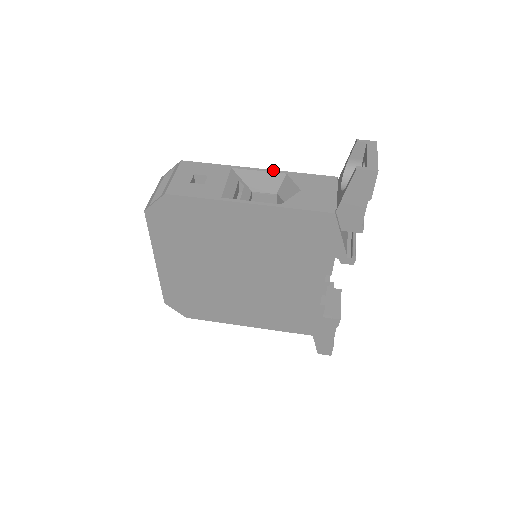
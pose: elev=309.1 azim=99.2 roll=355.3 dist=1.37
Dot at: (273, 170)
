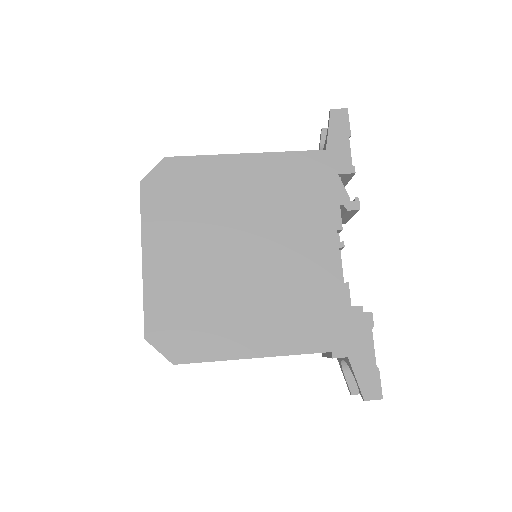
Dot at: occluded
